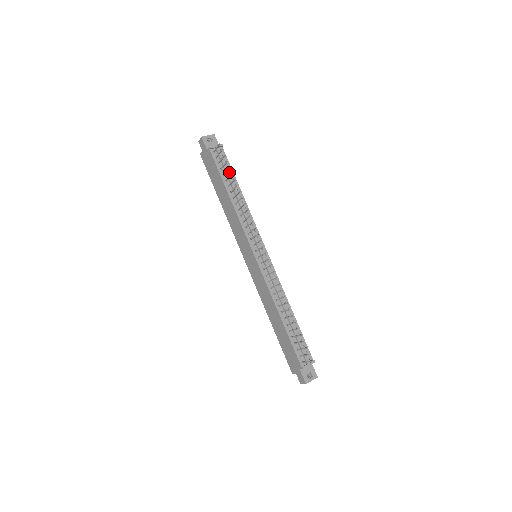
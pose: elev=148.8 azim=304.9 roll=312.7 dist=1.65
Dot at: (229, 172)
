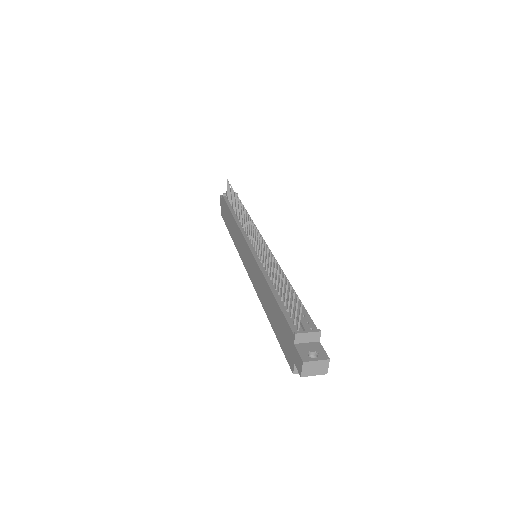
Dot at: occluded
